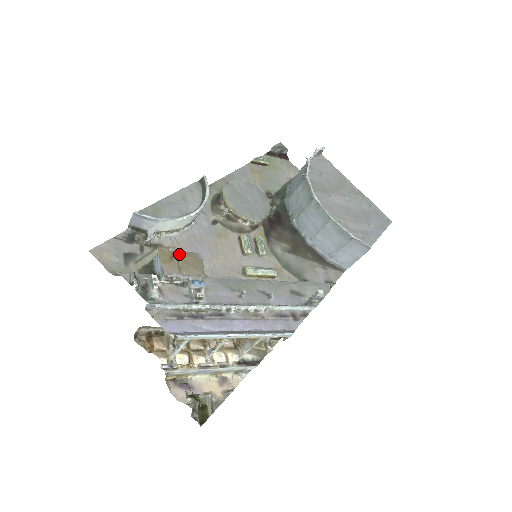
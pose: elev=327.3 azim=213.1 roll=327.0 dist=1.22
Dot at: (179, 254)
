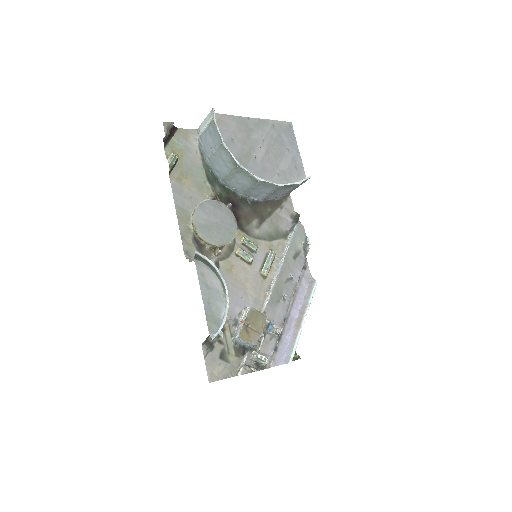
Dot at: (248, 325)
